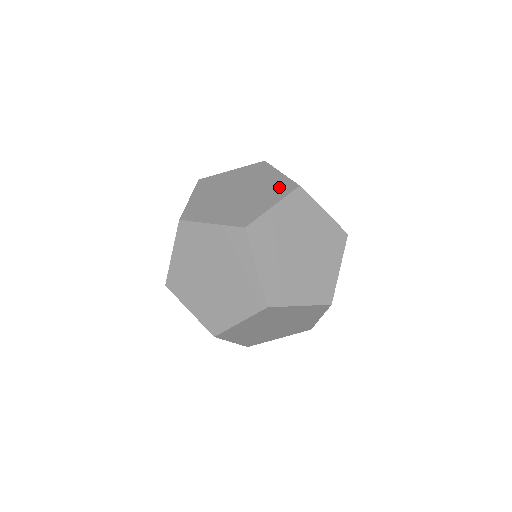
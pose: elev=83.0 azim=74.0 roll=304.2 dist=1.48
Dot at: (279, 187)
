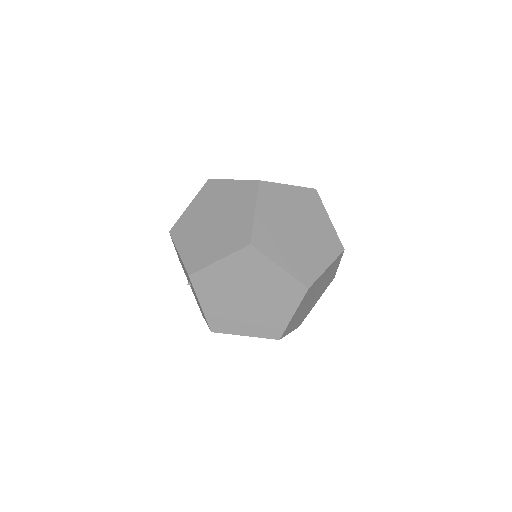
Dot at: occluded
